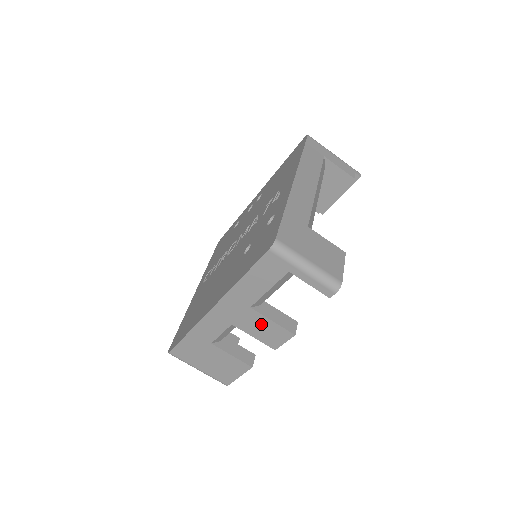
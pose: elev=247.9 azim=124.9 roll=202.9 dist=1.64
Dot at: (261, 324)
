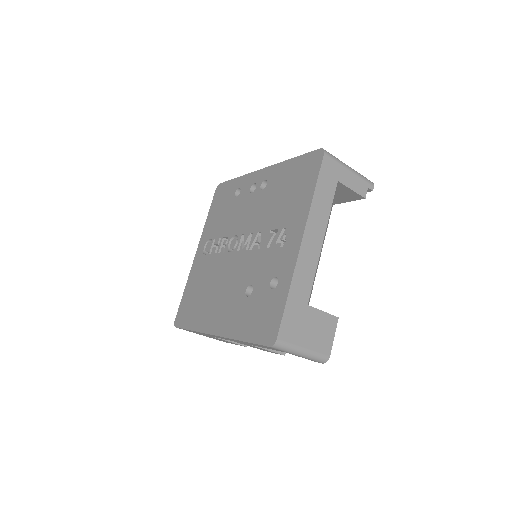
Dot at: occluded
